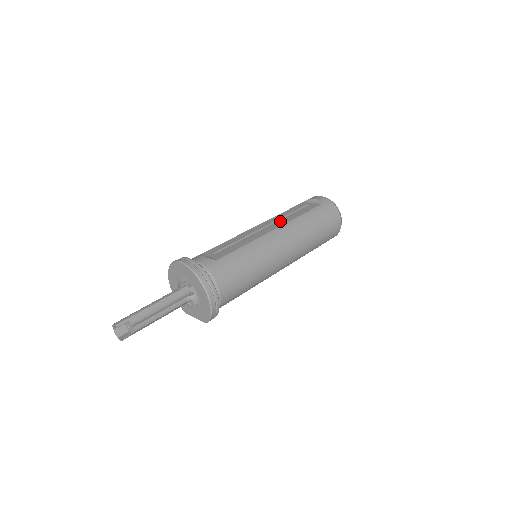
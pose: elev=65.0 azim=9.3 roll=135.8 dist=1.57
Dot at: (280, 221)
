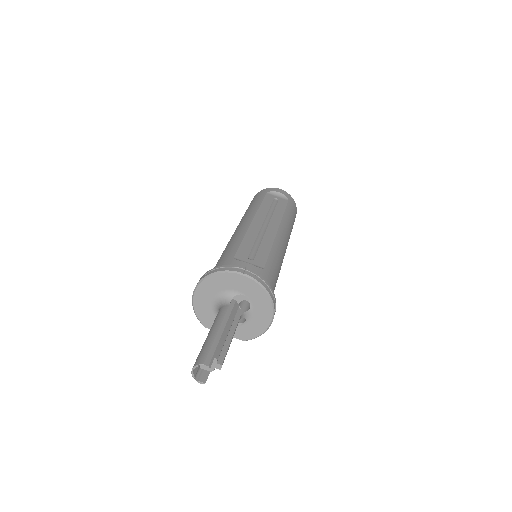
Dot at: (272, 218)
